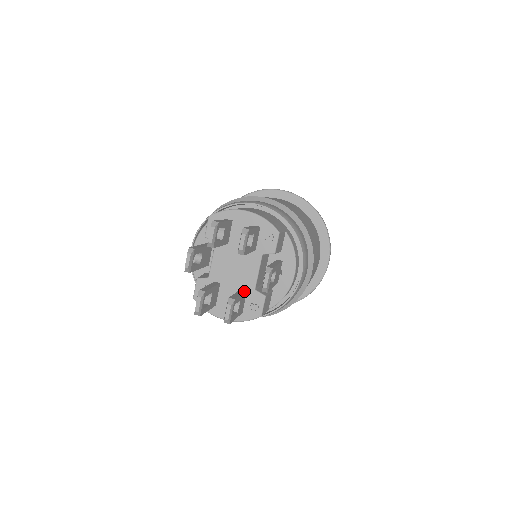
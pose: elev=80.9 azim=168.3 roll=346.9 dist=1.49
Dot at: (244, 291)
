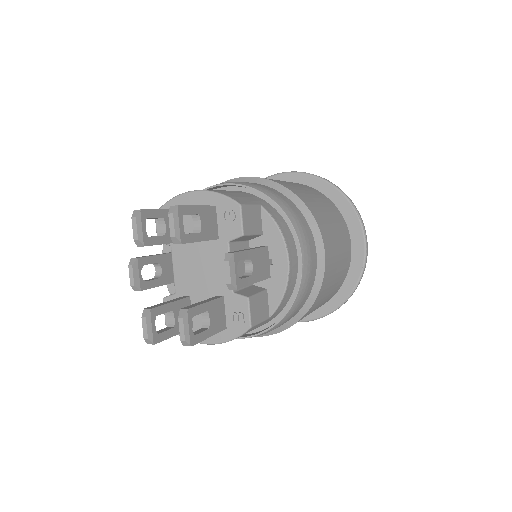
Dot at: (216, 298)
